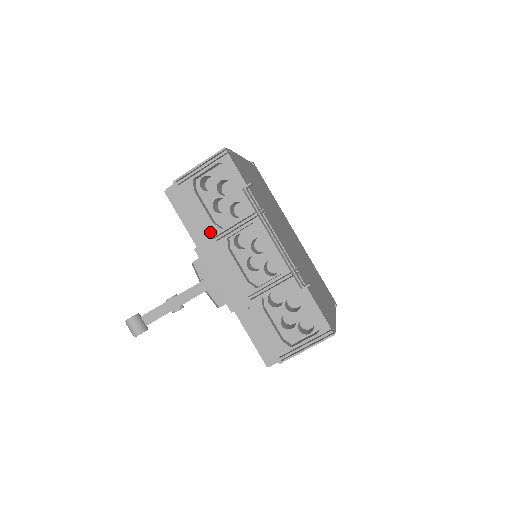
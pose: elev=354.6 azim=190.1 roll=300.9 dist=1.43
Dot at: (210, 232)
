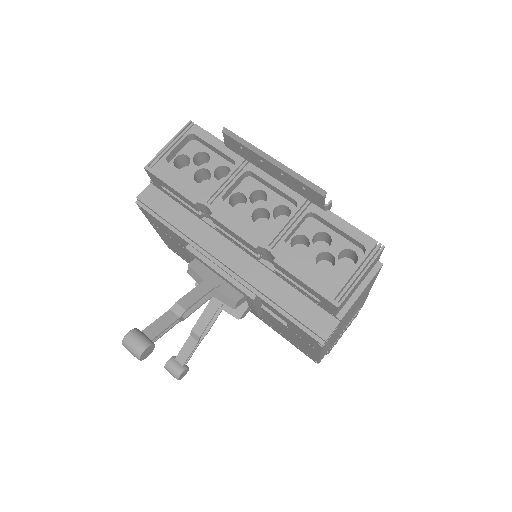
Dot at: (200, 198)
